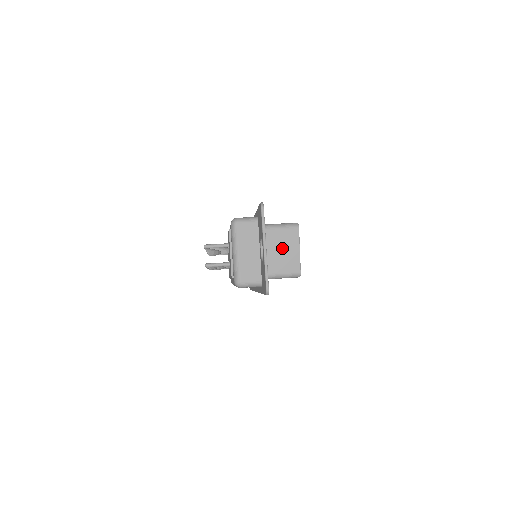
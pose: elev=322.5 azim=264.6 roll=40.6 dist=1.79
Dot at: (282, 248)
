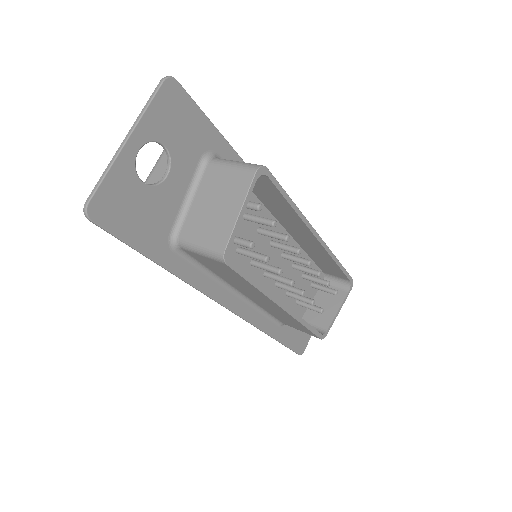
Dot at: (218, 198)
